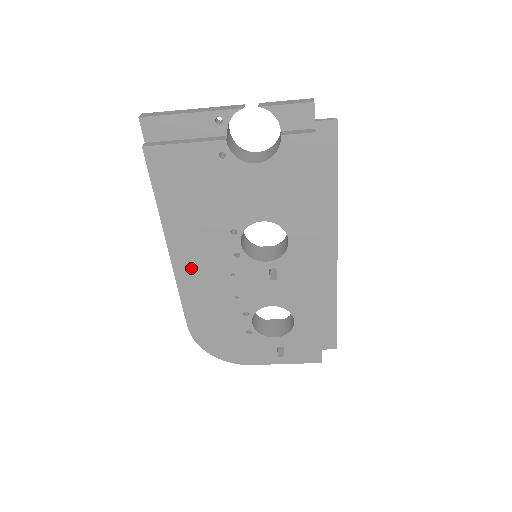
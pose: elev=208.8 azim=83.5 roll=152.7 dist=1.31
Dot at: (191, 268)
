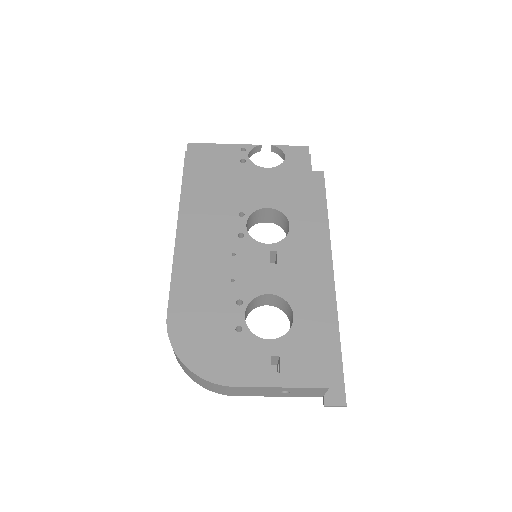
Dot at: (193, 245)
